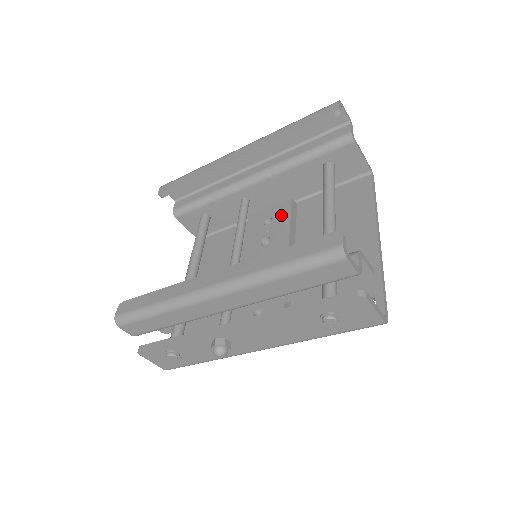
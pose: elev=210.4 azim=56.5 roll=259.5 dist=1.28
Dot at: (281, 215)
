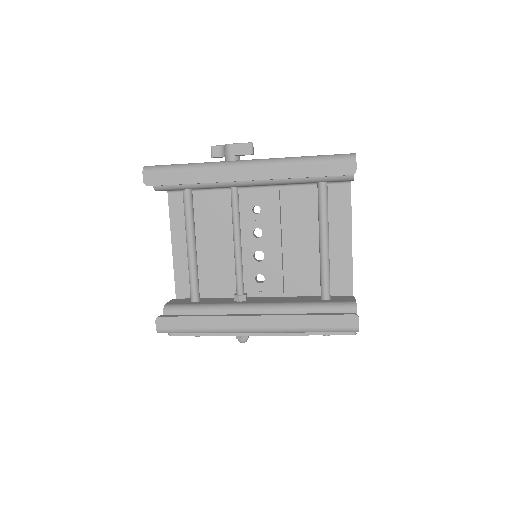
Dot at: (270, 208)
